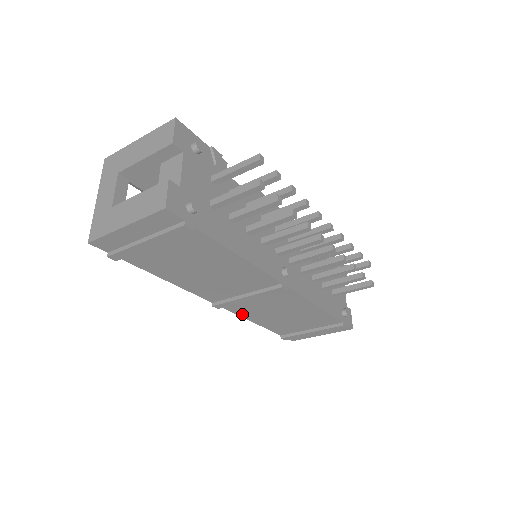
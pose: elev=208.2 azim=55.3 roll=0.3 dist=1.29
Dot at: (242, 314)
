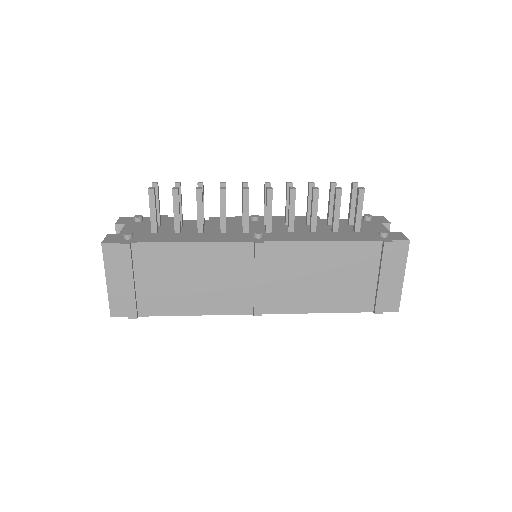
Dot at: (294, 309)
